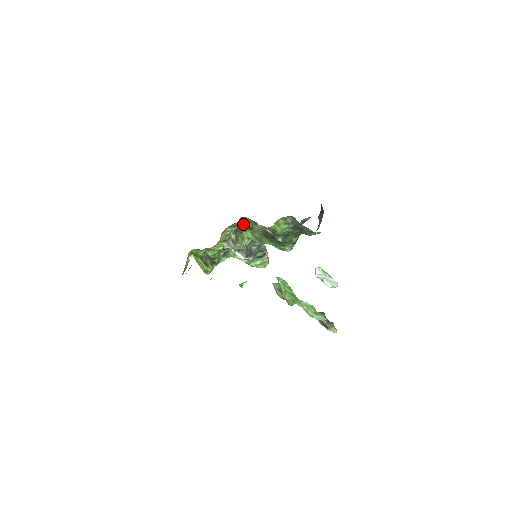
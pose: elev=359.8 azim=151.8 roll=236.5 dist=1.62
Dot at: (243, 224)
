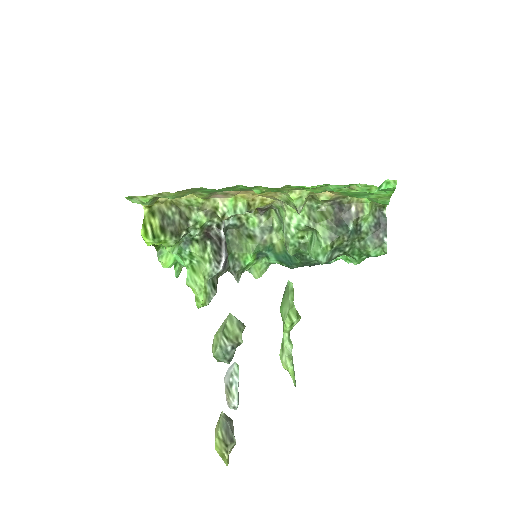
Dot at: (246, 226)
